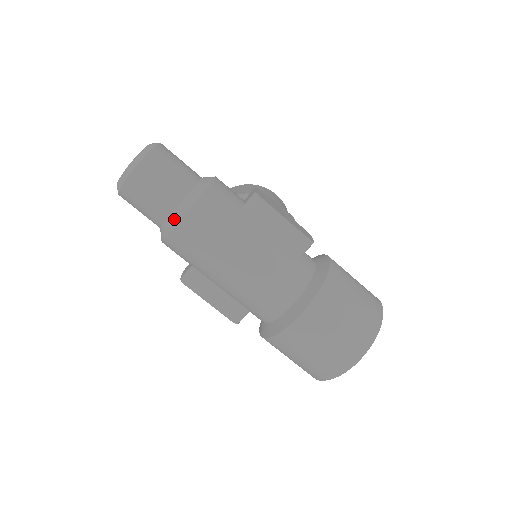
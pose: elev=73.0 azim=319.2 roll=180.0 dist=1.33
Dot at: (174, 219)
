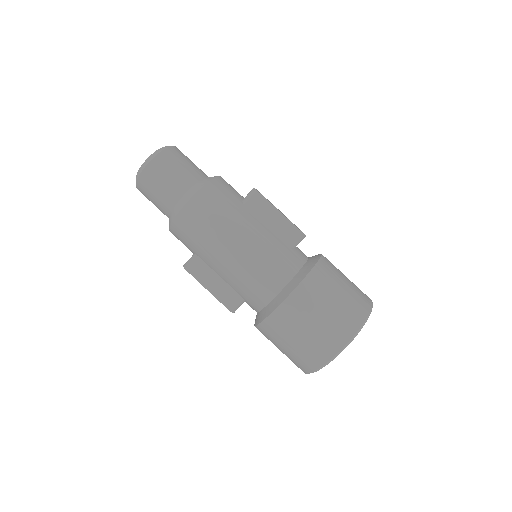
Dot at: (180, 205)
